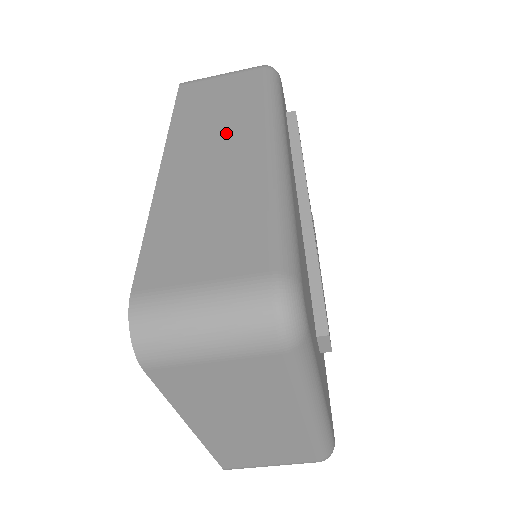
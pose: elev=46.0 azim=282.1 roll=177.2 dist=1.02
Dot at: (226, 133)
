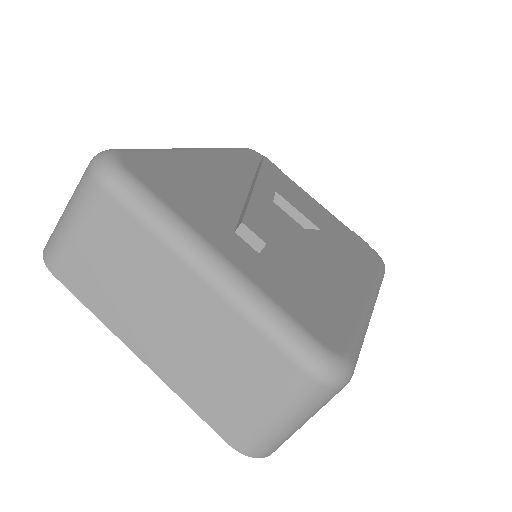
Dot at: occluded
